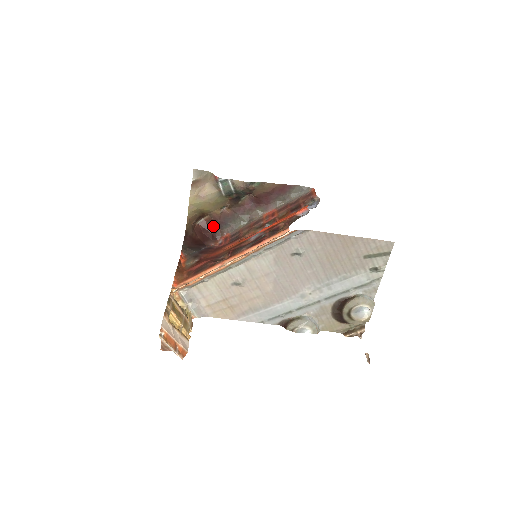
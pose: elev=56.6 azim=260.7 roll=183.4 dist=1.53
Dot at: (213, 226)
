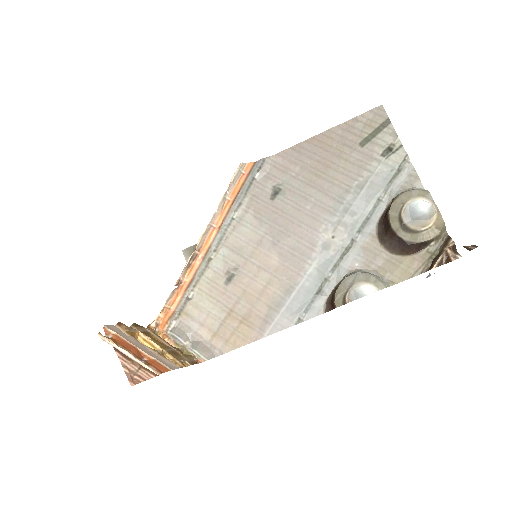
Dot at: occluded
